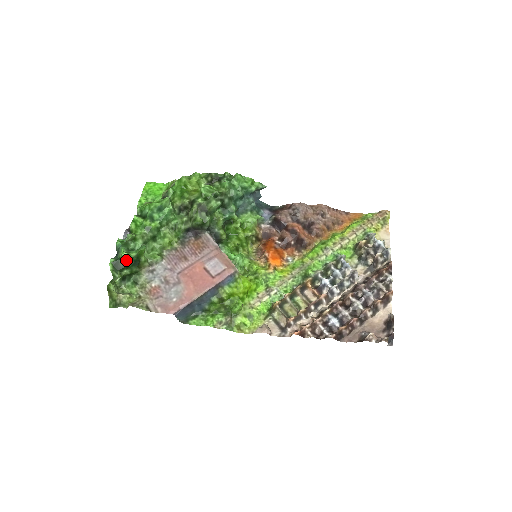
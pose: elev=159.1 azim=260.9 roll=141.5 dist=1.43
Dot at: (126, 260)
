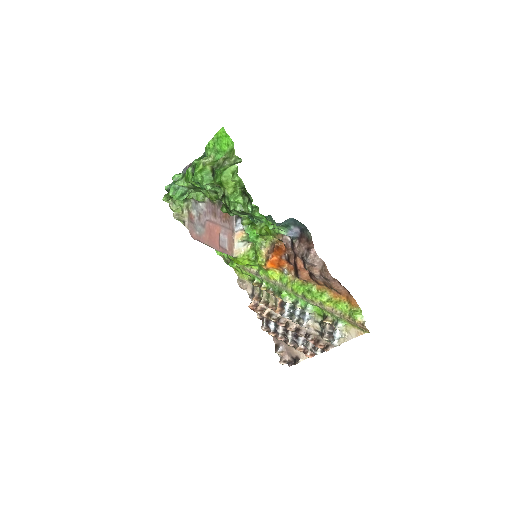
Dot at: occluded
